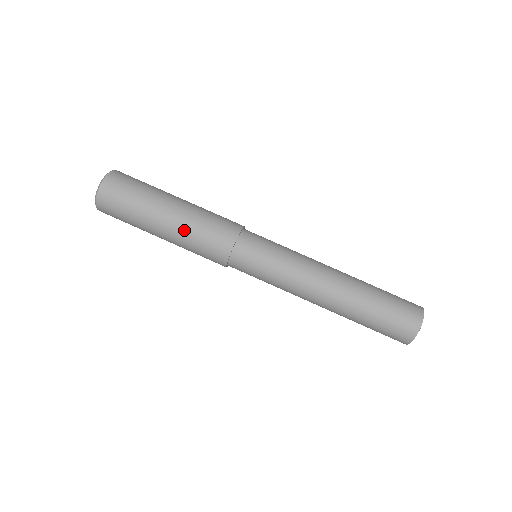
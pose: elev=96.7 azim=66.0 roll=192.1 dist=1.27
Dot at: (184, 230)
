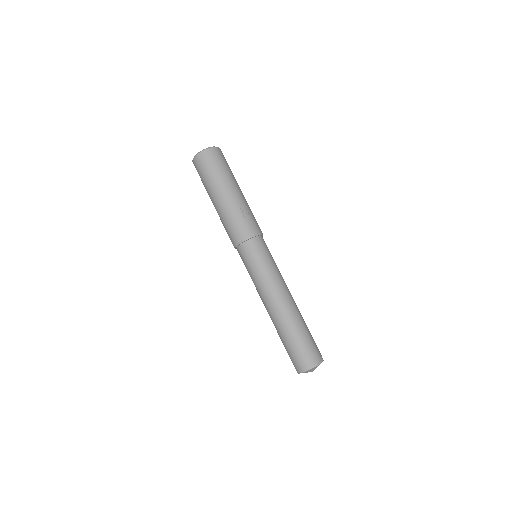
Dot at: (240, 204)
